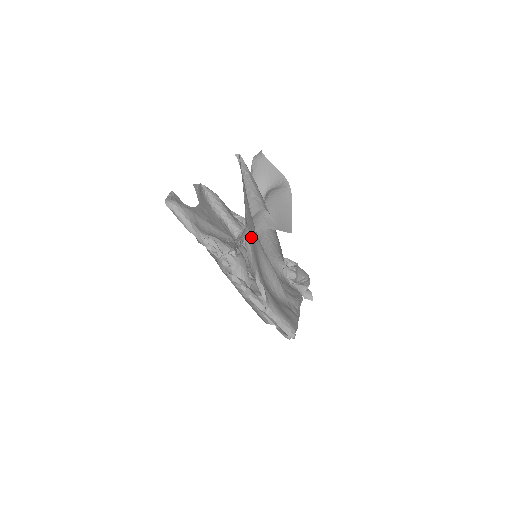
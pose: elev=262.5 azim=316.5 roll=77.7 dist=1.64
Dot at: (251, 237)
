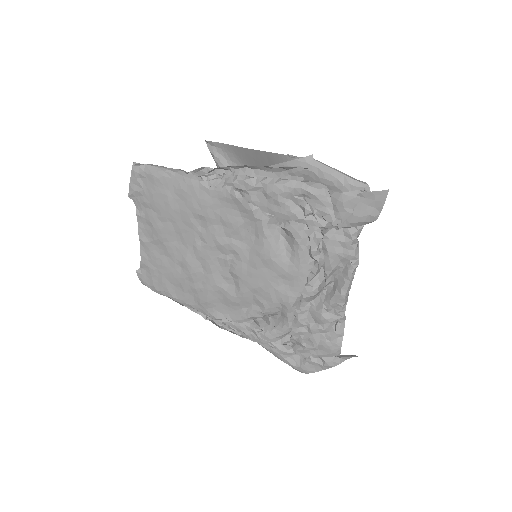
Dot at: occluded
